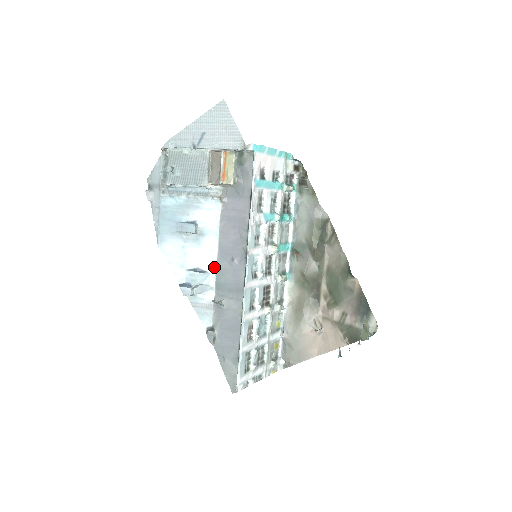
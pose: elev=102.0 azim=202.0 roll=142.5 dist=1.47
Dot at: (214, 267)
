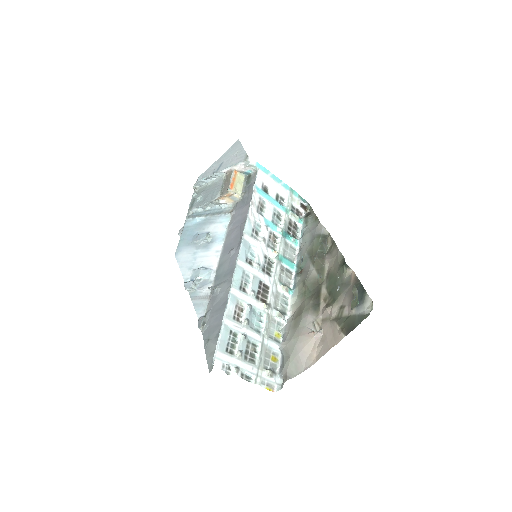
Dot at: (217, 264)
